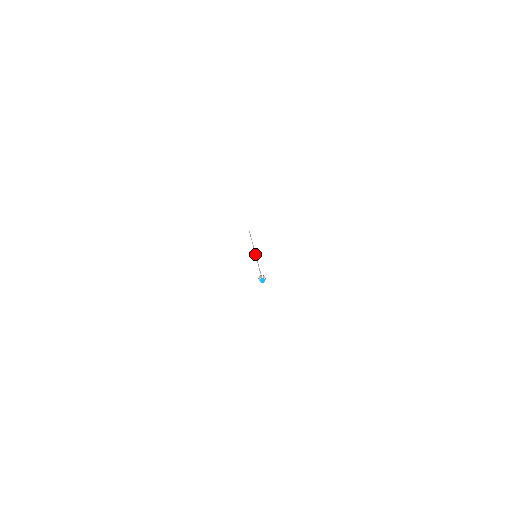
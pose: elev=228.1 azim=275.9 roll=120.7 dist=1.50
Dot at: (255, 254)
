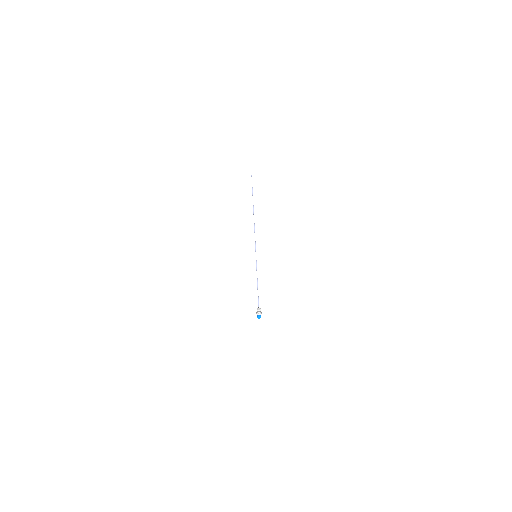
Dot at: occluded
